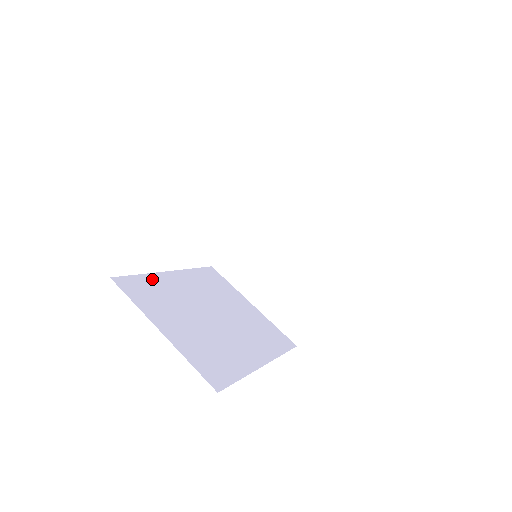
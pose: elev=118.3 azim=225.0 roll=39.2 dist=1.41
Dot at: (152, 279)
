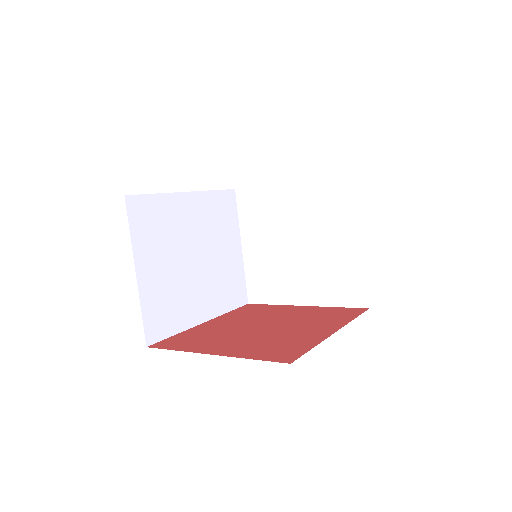
Dot at: (165, 202)
